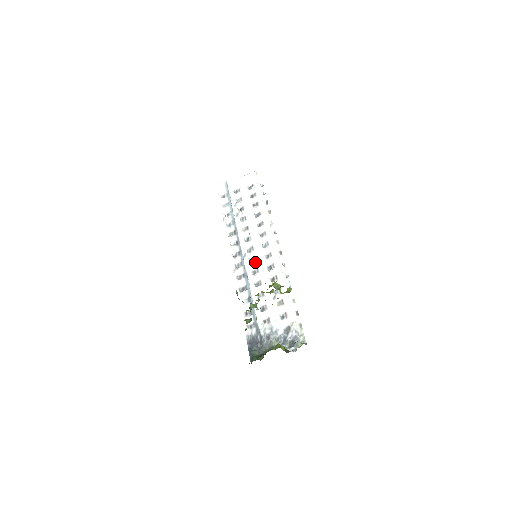
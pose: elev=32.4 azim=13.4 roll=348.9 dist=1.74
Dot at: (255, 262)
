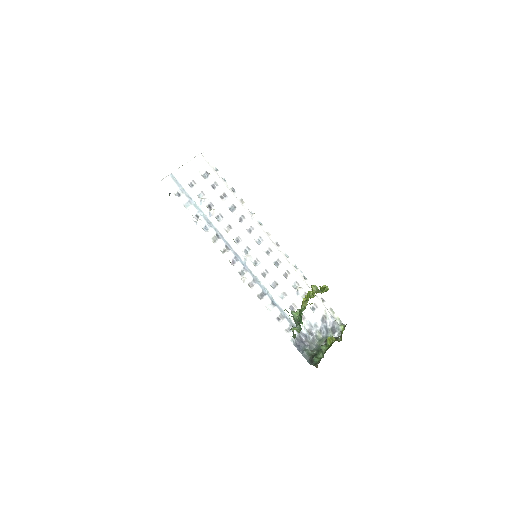
Dot at: (260, 263)
